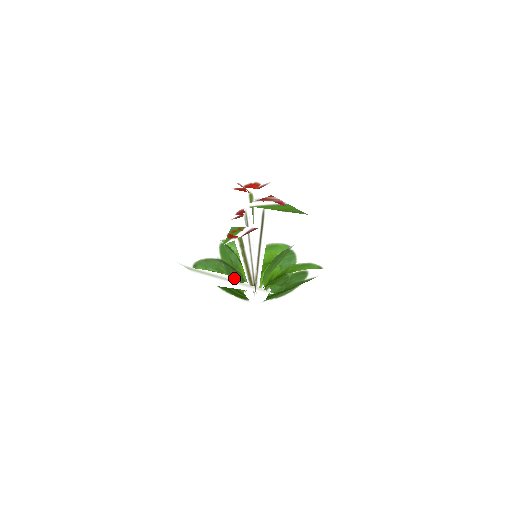
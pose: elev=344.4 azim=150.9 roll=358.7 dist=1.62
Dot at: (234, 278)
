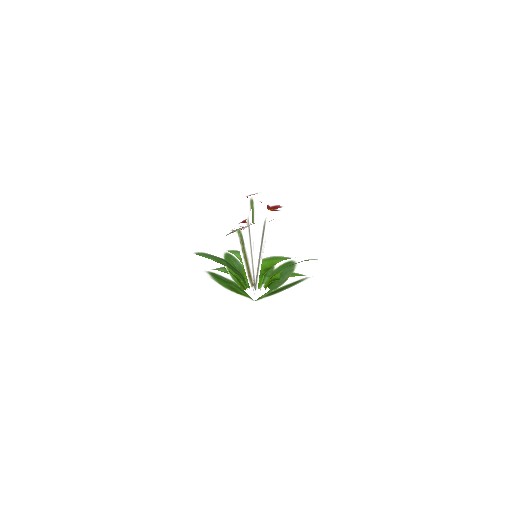
Dot at: (234, 272)
